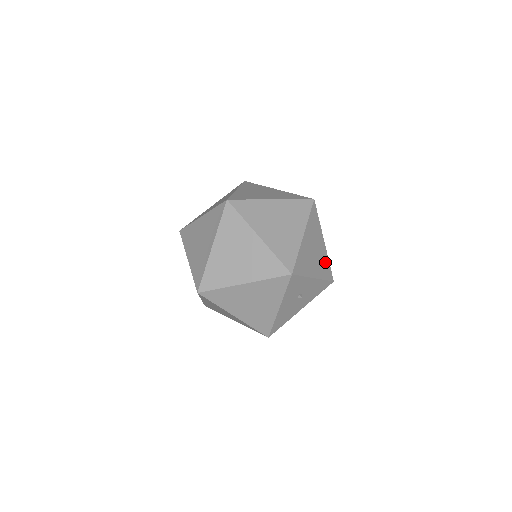
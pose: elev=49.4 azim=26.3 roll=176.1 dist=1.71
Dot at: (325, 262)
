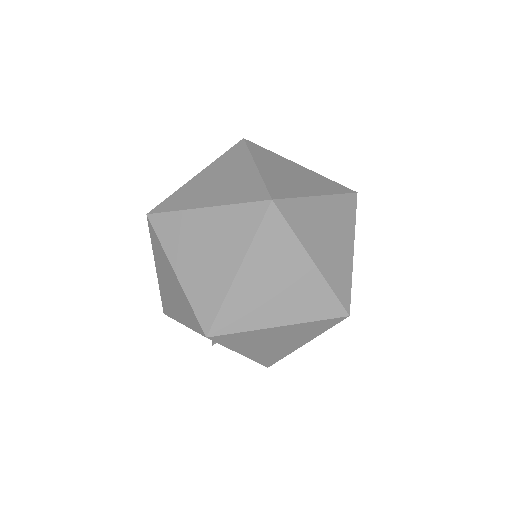
Dot at: (279, 354)
